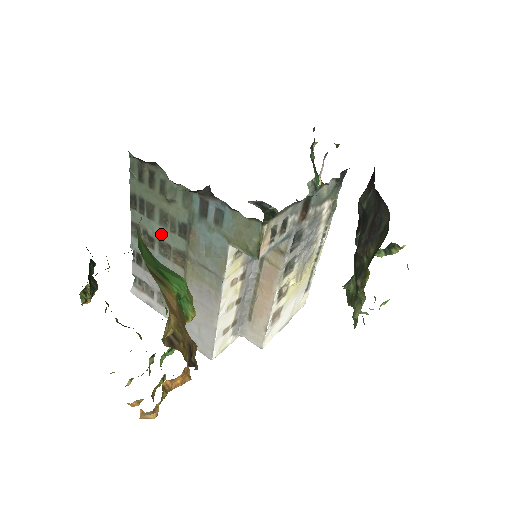
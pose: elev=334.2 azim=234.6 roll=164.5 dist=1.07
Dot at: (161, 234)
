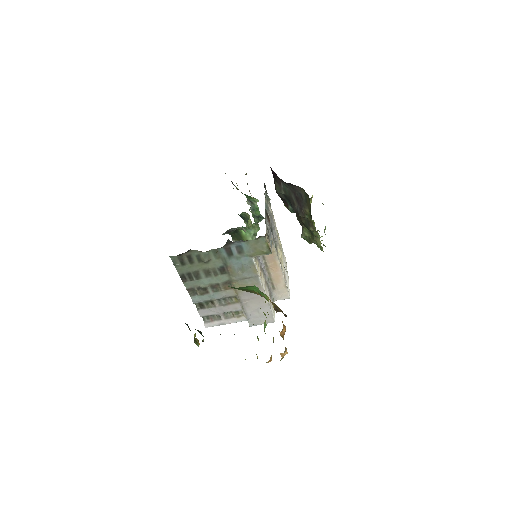
Dot at: (210, 282)
